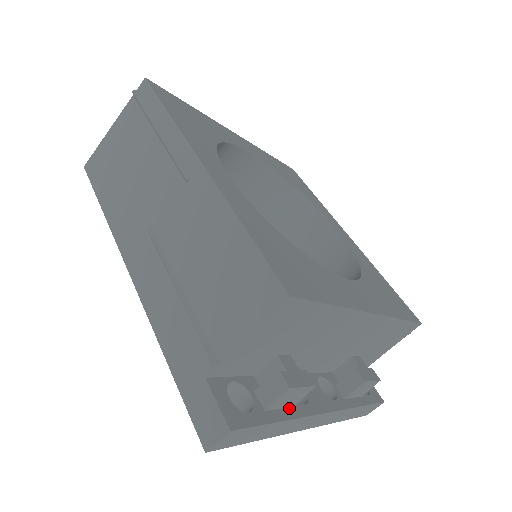
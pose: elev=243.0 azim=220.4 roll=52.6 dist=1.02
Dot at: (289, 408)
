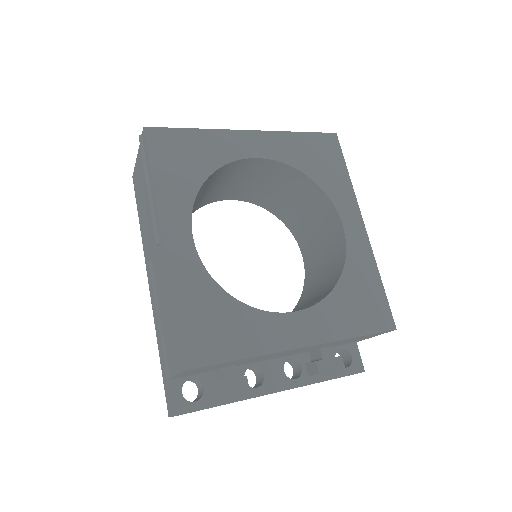
Dot at: (237, 393)
